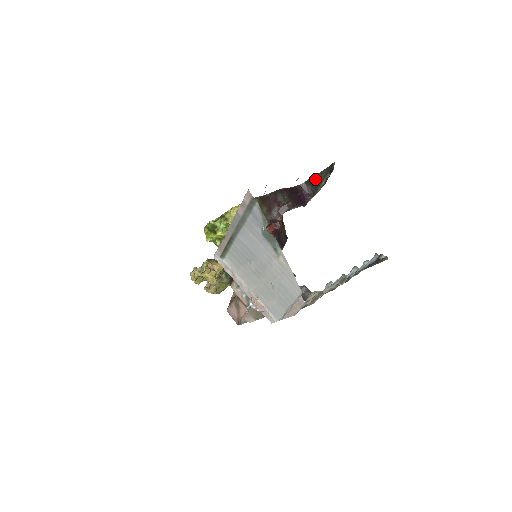
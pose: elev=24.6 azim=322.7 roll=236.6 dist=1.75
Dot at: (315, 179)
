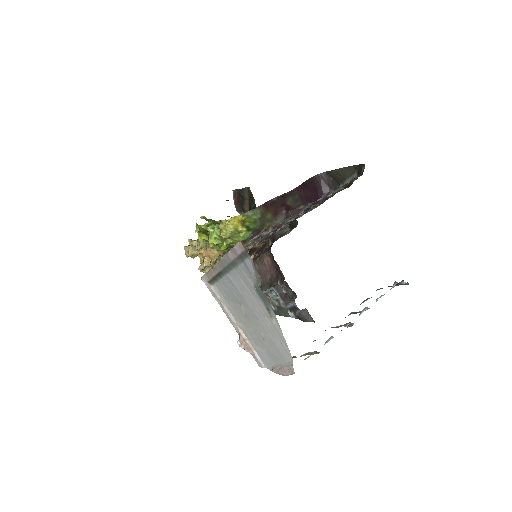
Dot at: (338, 173)
